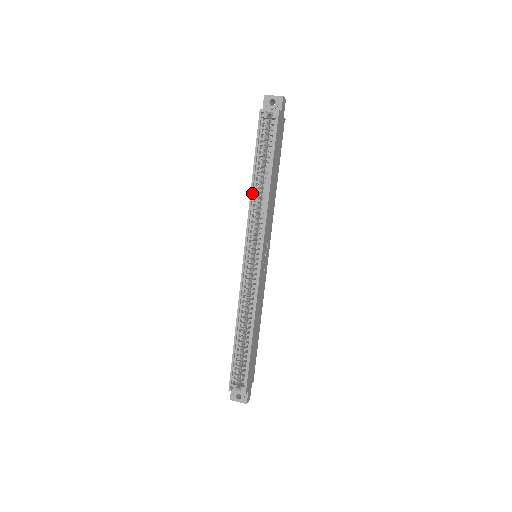
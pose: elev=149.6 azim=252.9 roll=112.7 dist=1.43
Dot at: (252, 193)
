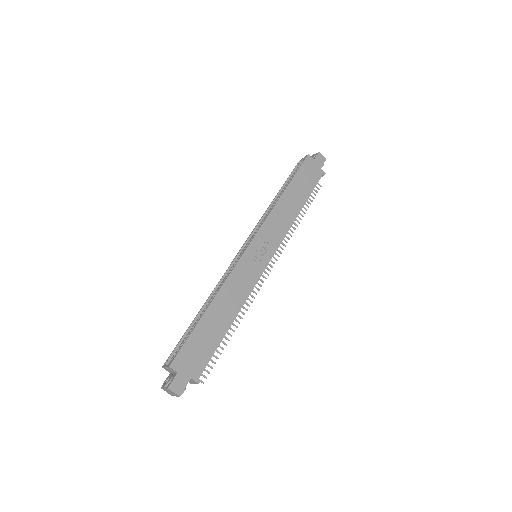
Dot at: (270, 207)
